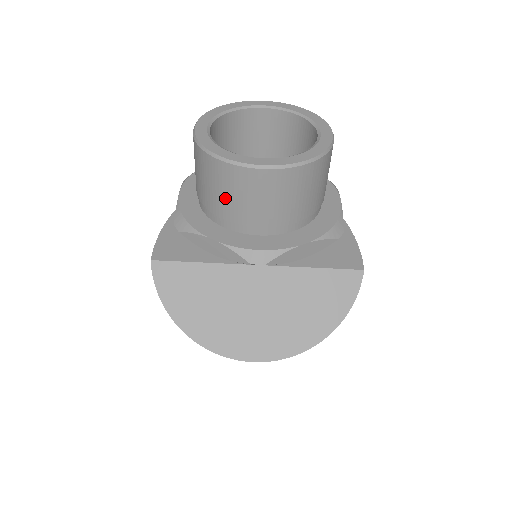
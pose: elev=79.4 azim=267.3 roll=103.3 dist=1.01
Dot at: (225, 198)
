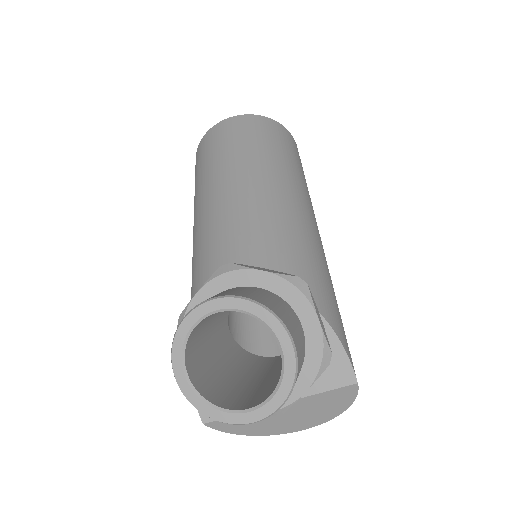
Dot at: occluded
